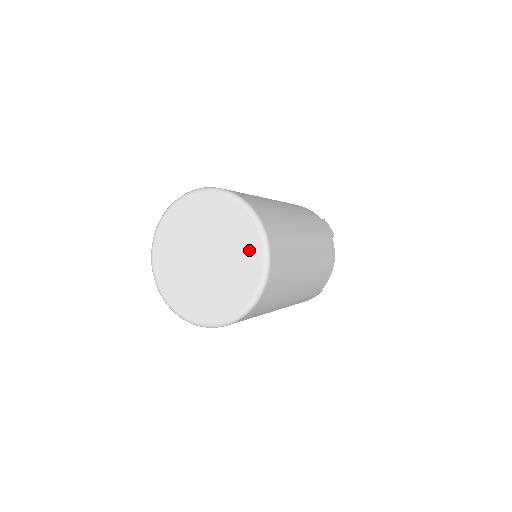
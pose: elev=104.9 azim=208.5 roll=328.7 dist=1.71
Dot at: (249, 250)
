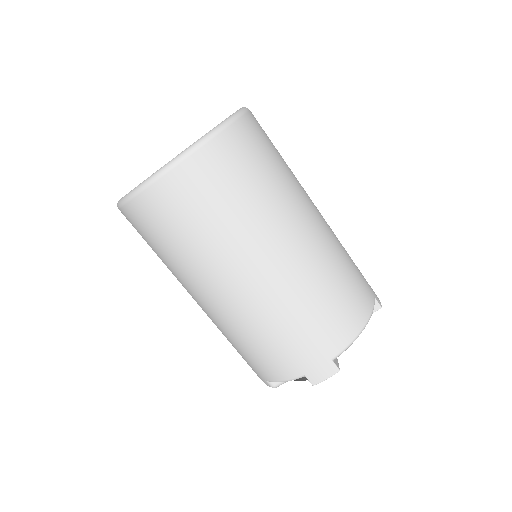
Dot at: occluded
